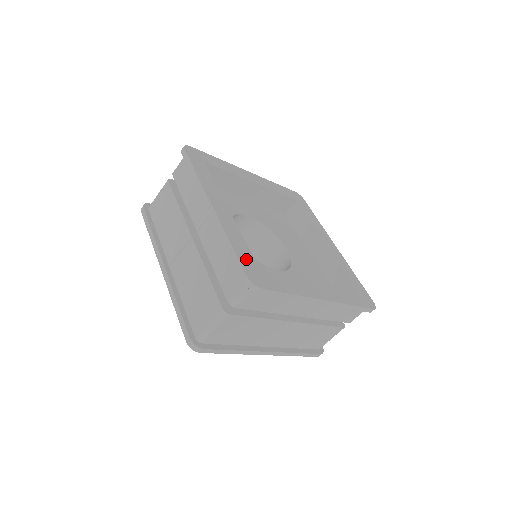
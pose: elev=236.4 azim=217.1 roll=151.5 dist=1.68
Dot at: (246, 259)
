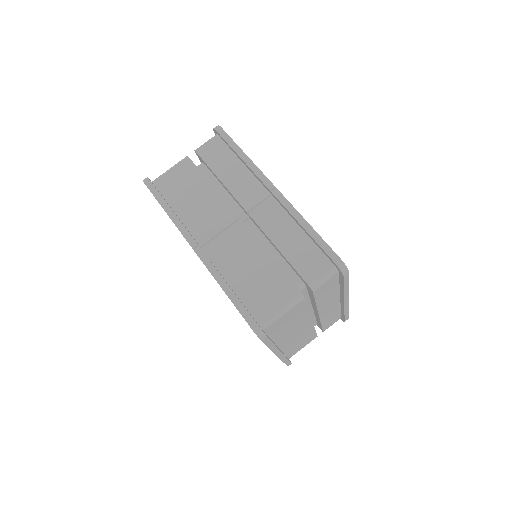
Dot at: occluded
